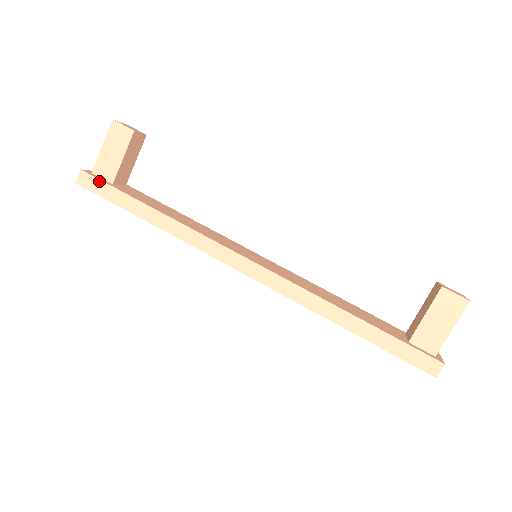
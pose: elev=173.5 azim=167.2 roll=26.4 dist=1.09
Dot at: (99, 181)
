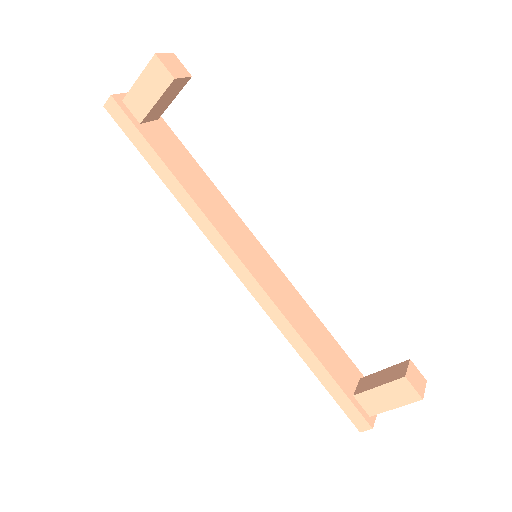
Dot at: (126, 117)
